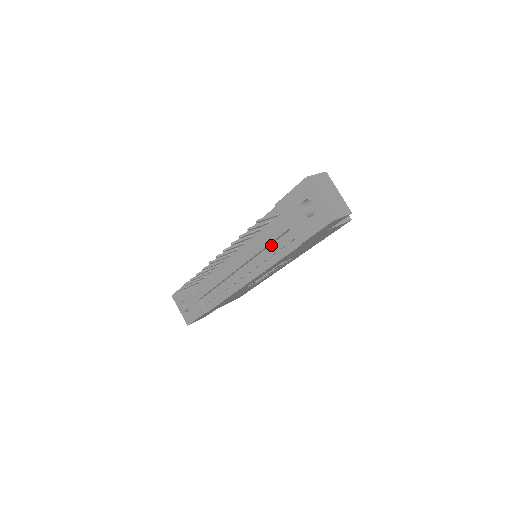
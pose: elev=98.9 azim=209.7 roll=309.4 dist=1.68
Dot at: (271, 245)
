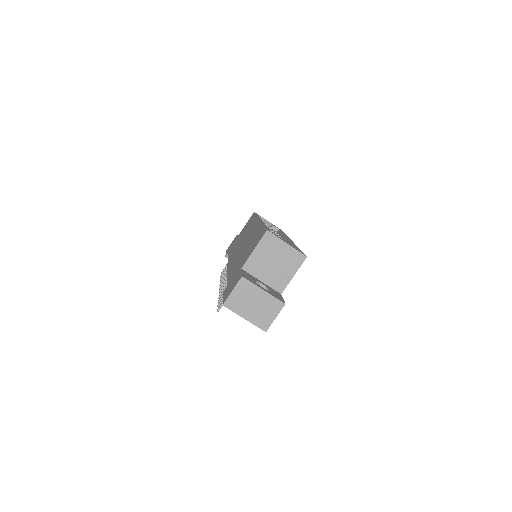
Dot at: occluded
